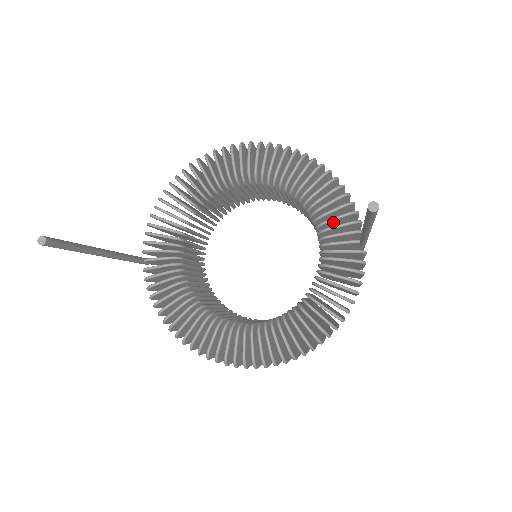
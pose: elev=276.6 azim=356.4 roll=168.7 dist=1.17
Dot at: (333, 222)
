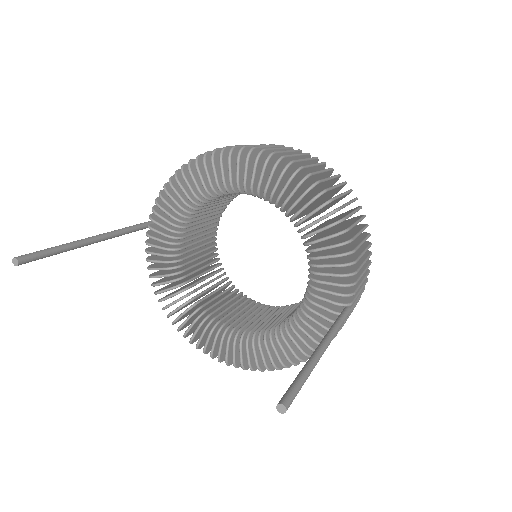
Dot at: occluded
